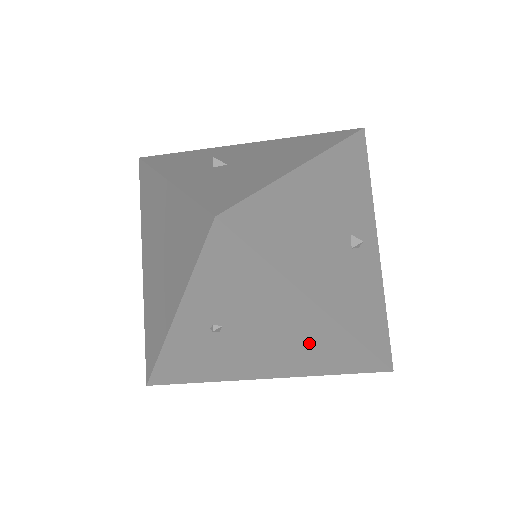
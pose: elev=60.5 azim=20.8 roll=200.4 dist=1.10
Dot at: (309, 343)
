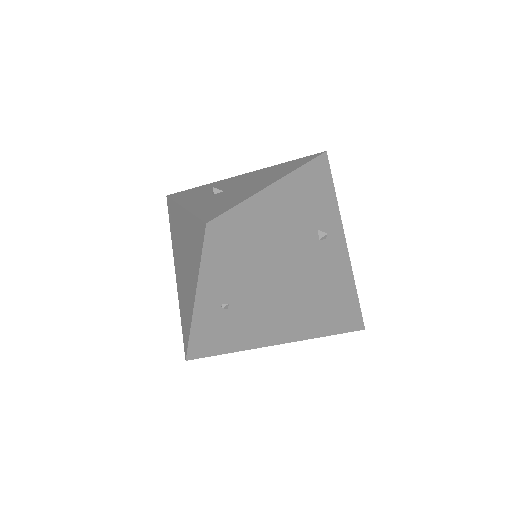
Dot at: (294, 311)
